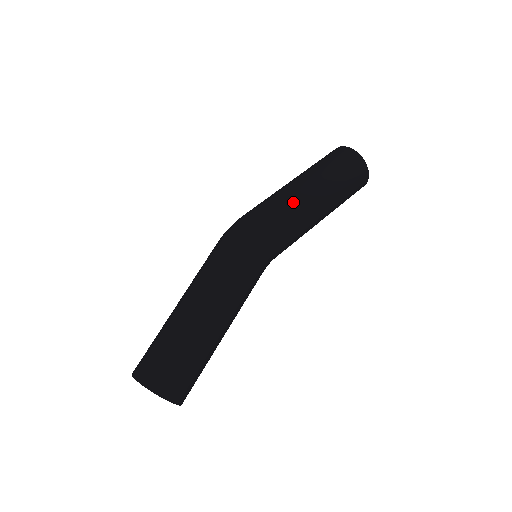
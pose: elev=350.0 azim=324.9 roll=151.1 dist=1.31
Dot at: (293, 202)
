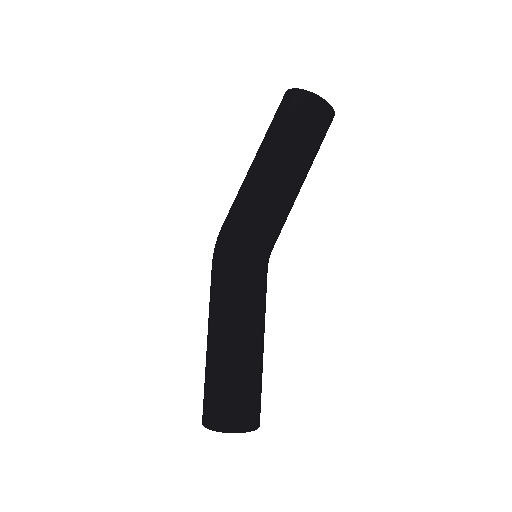
Dot at: (247, 187)
